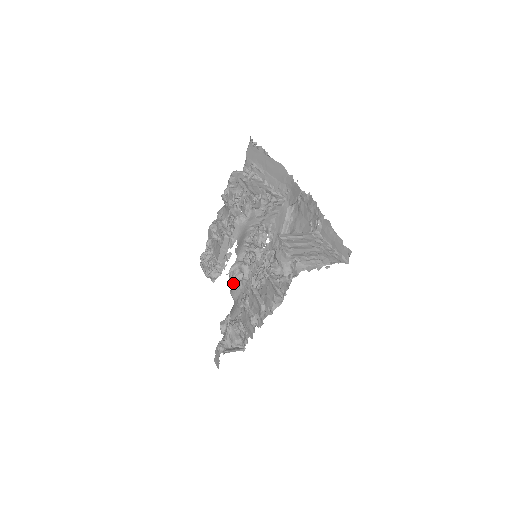
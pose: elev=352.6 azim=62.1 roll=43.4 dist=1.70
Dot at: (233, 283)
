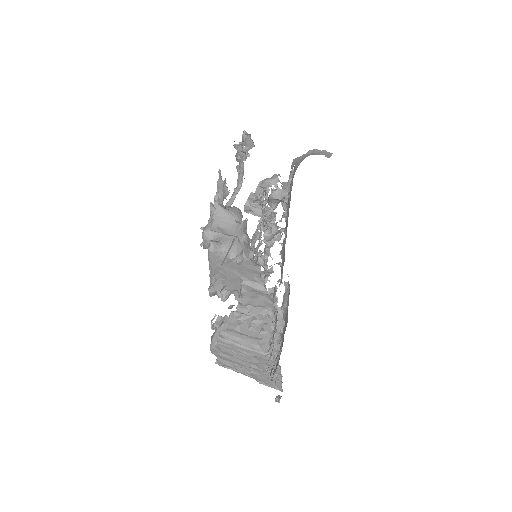
Dot at: (293, 166)
